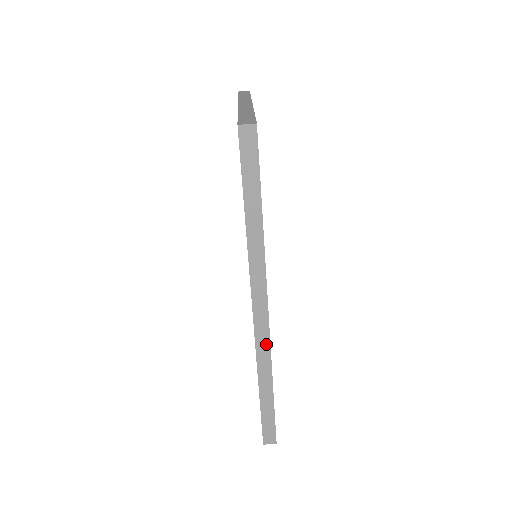
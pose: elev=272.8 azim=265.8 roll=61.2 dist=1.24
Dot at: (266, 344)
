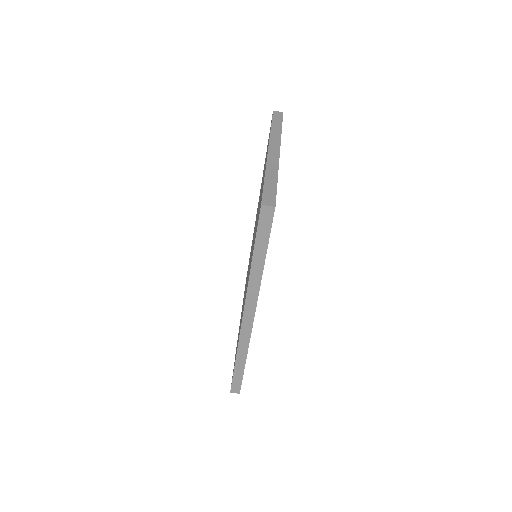
Dot at: (247, 336)
